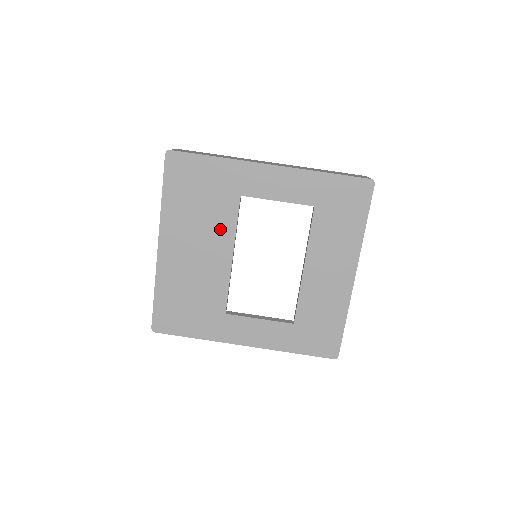
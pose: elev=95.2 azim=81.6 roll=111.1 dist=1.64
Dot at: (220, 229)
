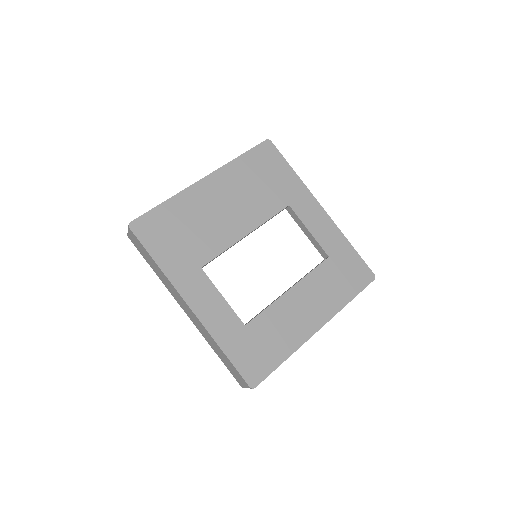
Dot at: (257, 210)
